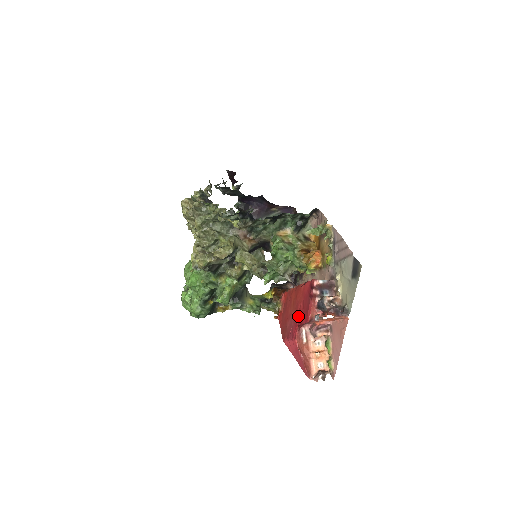
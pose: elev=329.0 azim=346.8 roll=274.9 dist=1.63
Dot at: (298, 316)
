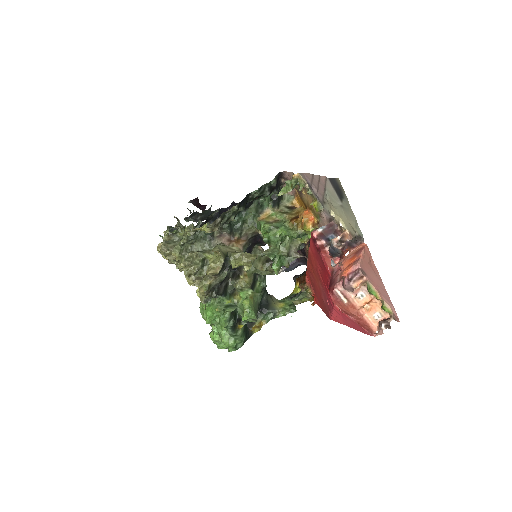
Dot at: (323, 281)
